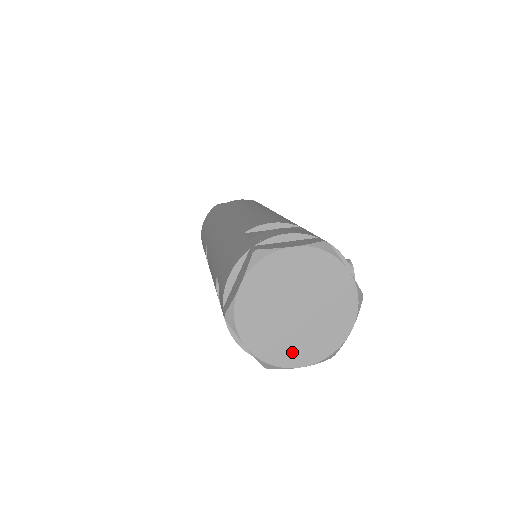
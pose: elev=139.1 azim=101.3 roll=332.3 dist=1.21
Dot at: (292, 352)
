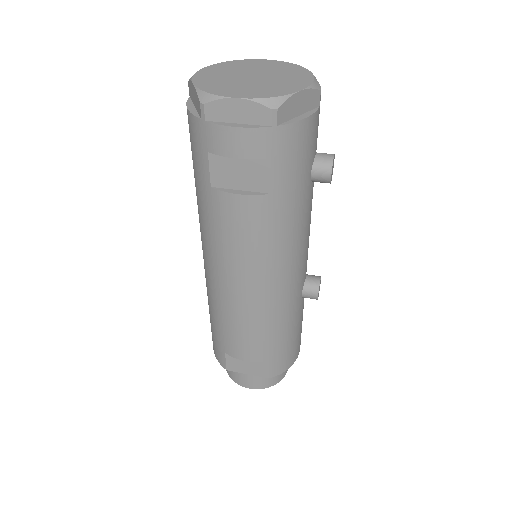
Dot at: (233, 91)
